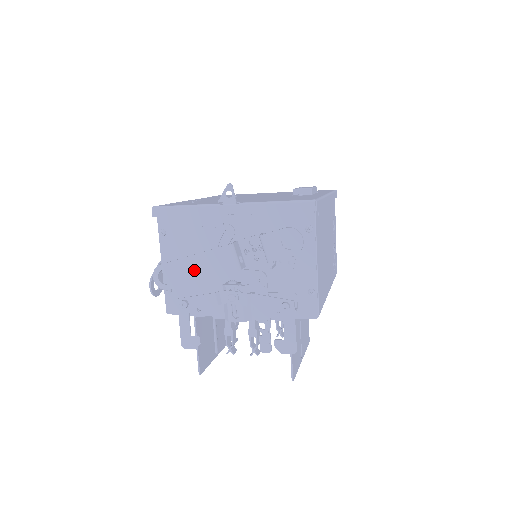
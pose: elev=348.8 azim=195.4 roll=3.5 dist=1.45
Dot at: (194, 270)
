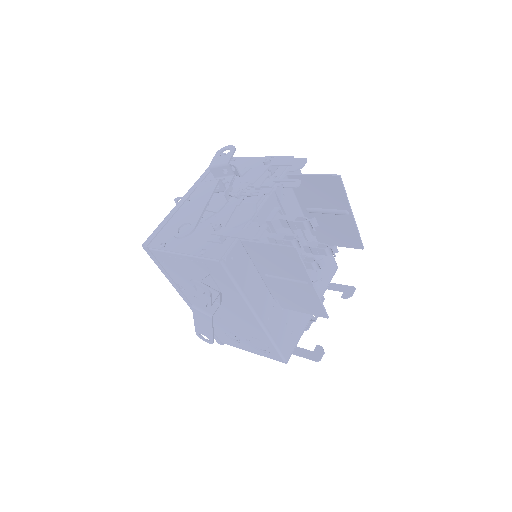
Dot at: (196, 206)
